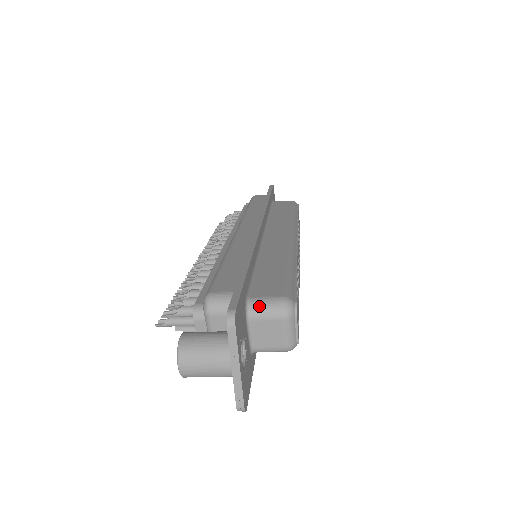
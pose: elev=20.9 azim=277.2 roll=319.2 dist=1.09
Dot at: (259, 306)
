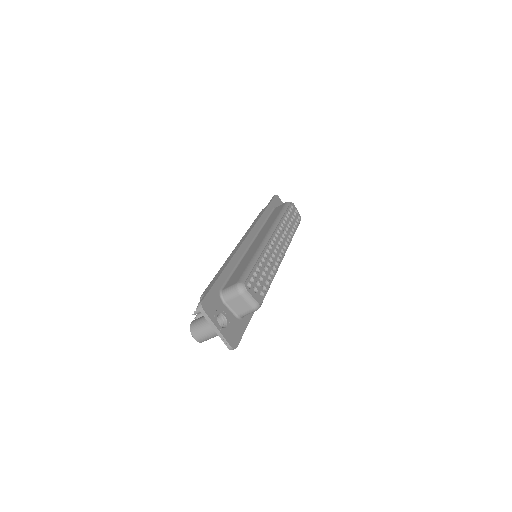
Dot at: (226, 293)
